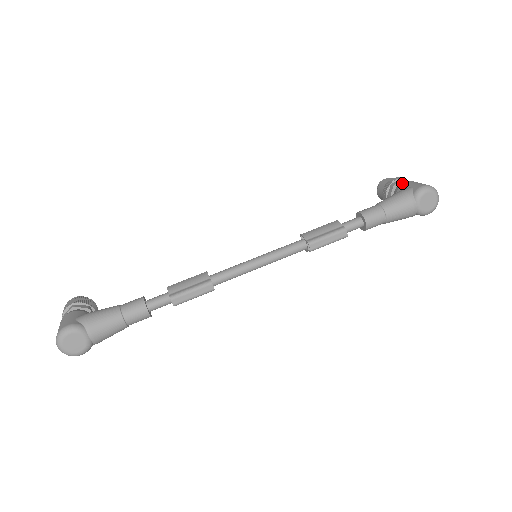
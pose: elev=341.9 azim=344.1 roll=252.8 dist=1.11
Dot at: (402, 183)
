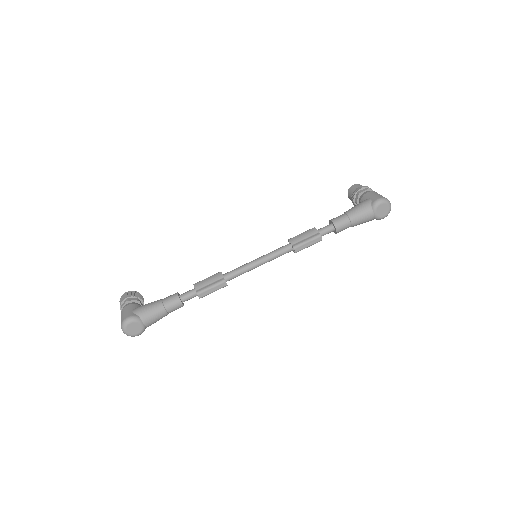
Dot at: (365, 193)
